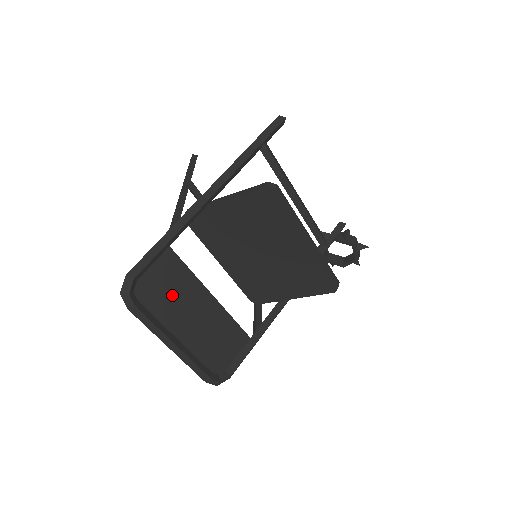
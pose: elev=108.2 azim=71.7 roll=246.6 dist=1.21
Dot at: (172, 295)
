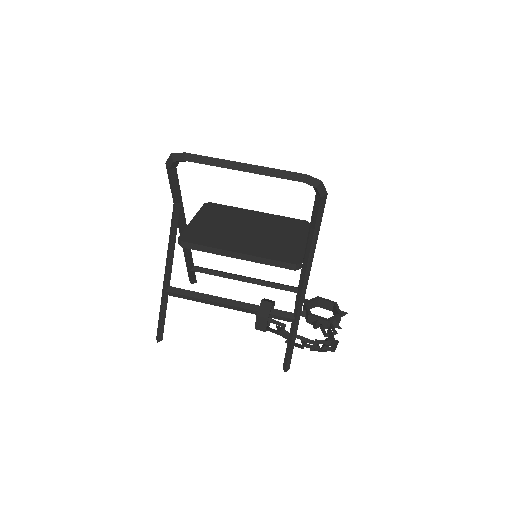
Dot at: occluded
